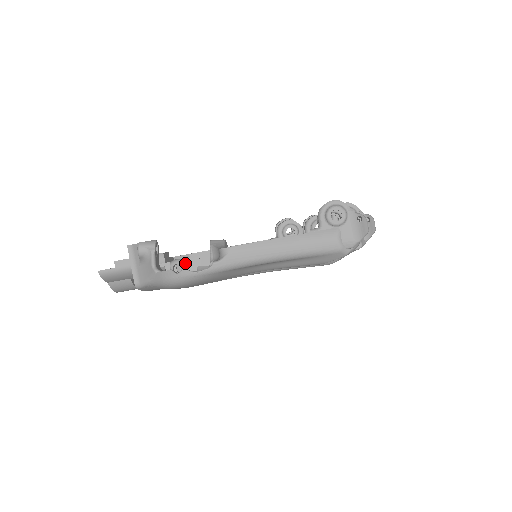
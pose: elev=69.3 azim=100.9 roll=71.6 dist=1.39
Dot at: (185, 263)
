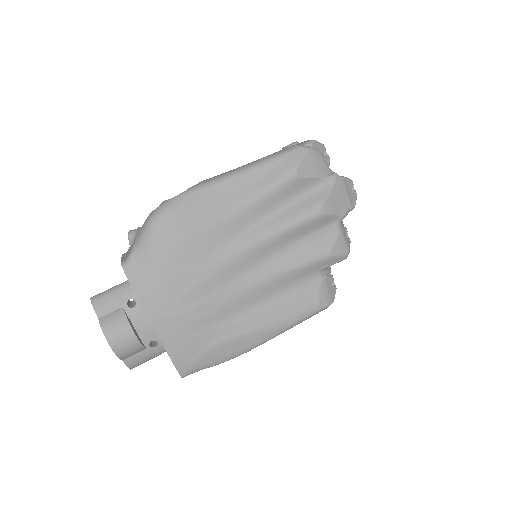
Dot at: occluded
